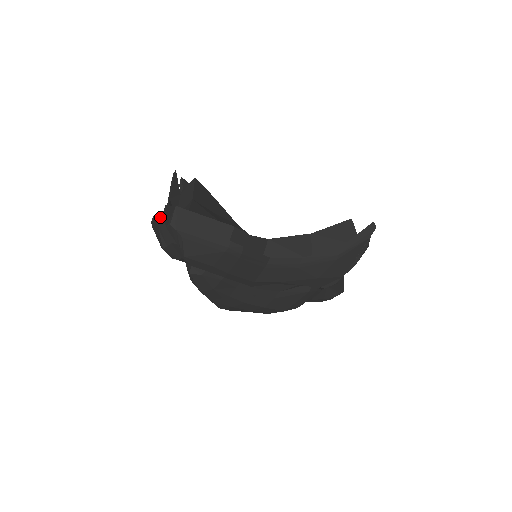
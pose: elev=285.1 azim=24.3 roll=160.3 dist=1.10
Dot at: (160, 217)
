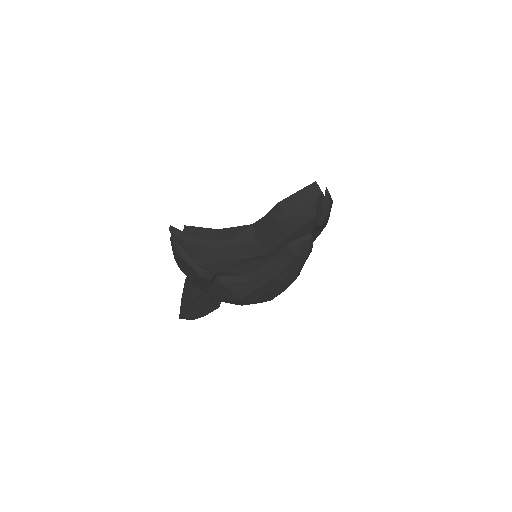
Dot at: (314, 192)
